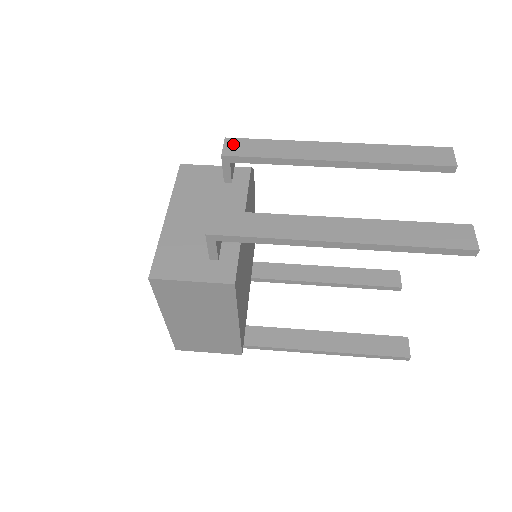
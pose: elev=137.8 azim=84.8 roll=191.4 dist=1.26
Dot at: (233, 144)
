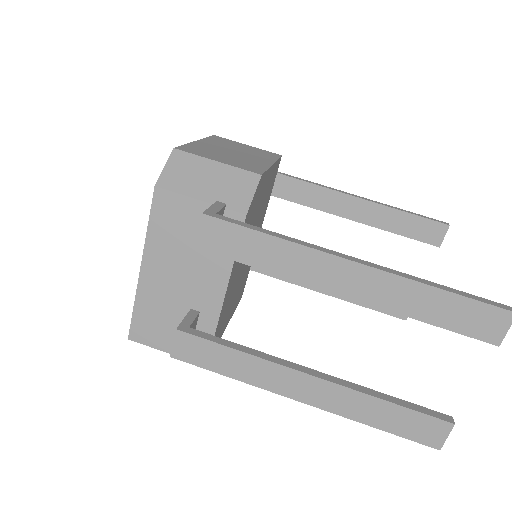
Dot at: (212, 230)
